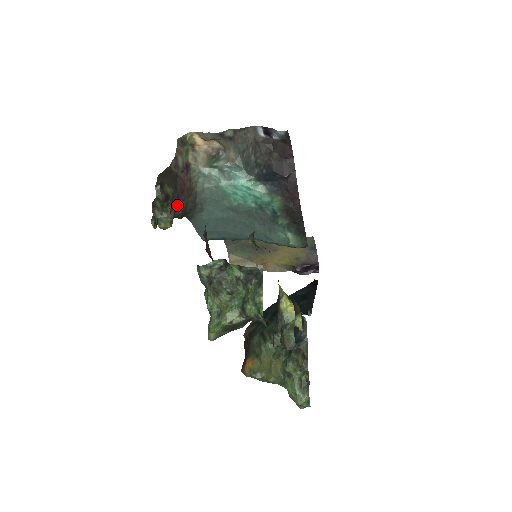
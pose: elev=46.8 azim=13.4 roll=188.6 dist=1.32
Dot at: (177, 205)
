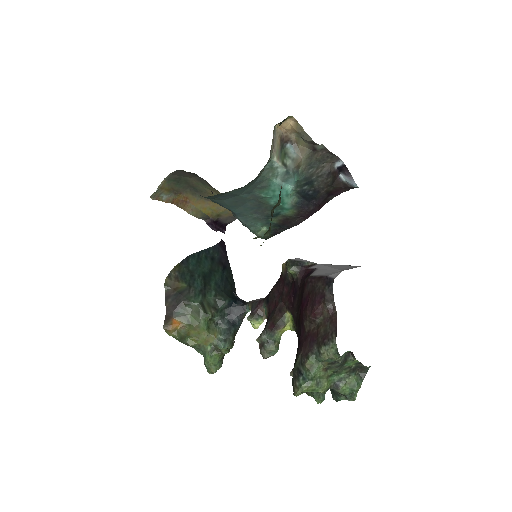
Dot at: occluded
